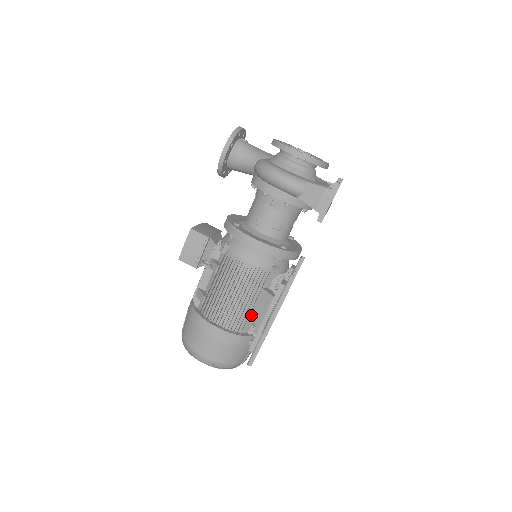
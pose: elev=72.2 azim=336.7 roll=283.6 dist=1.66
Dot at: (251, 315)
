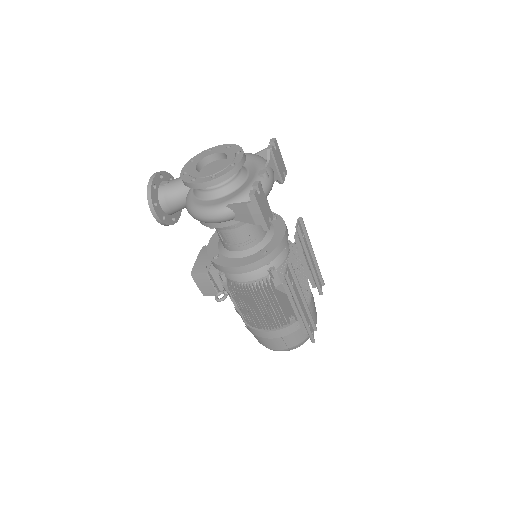
Dot at: (285, 309)
